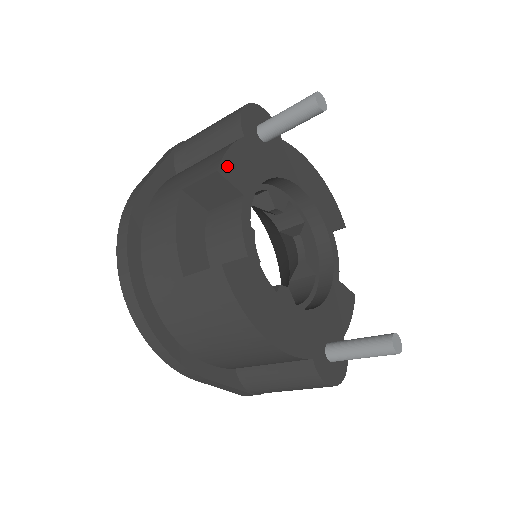
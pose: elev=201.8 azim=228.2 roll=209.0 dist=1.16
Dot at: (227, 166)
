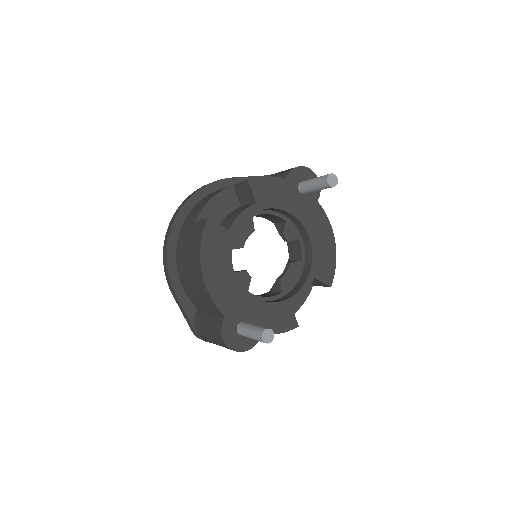
Dot at: (258, 183)
